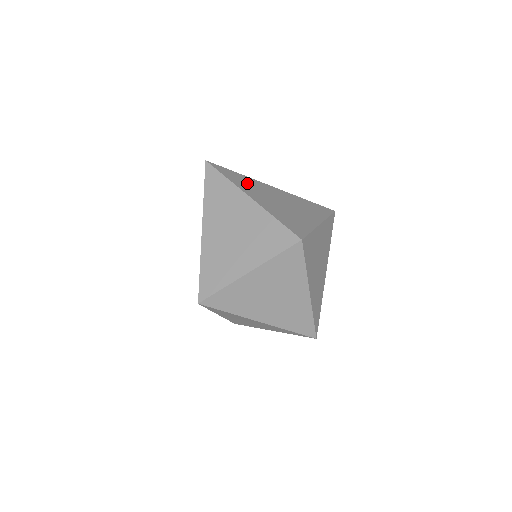
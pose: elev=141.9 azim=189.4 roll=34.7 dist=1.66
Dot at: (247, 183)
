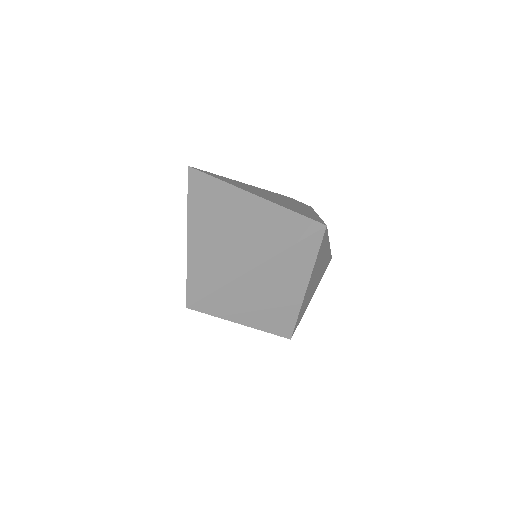
Dot at: occluded
